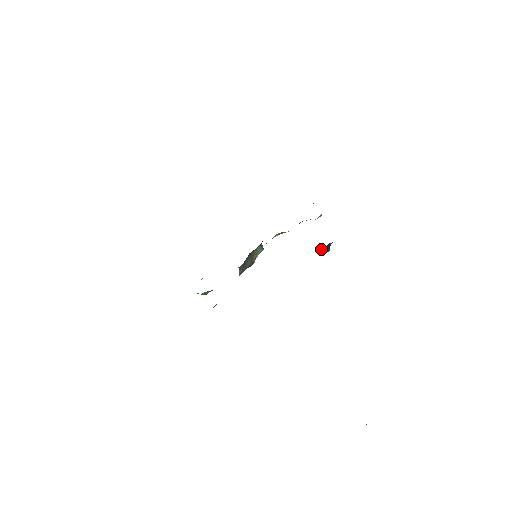
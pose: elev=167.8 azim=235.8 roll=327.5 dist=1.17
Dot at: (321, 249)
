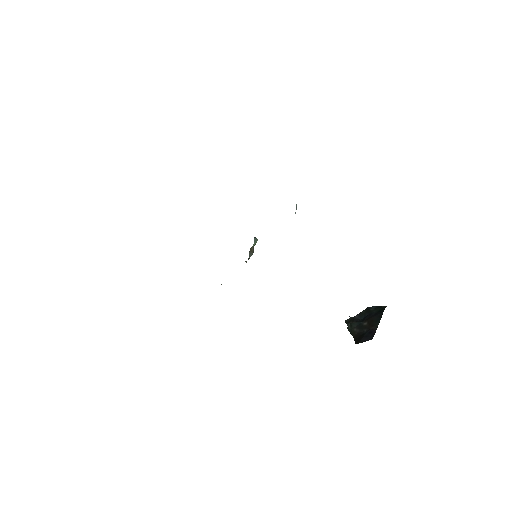
Dot at: occluded
